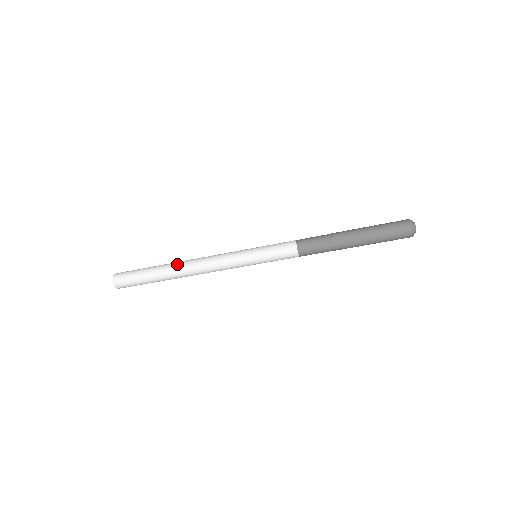
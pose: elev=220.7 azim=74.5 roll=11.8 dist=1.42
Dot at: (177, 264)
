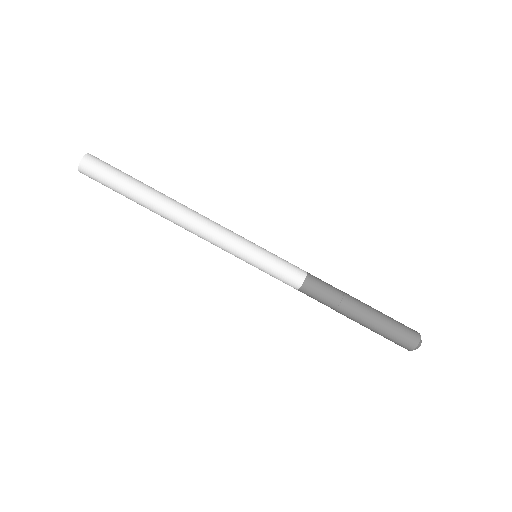
Dot at: (171, 198)
